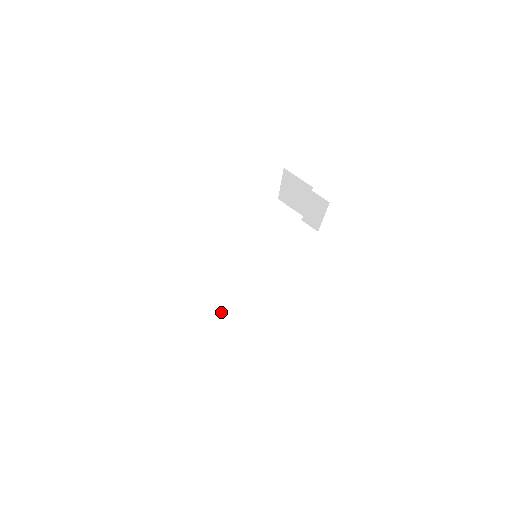
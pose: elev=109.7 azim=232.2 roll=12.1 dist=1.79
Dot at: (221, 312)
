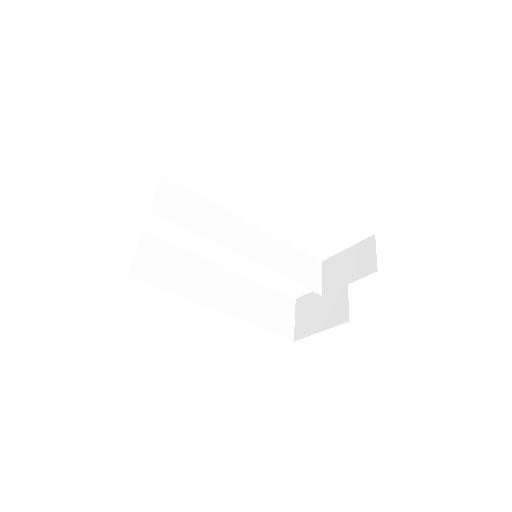
Dot at: (182, 225)
